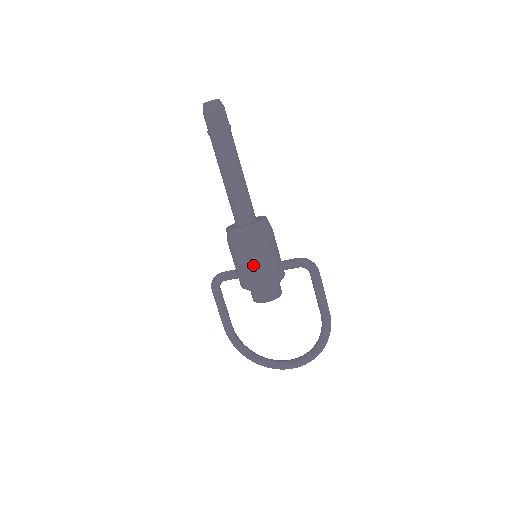
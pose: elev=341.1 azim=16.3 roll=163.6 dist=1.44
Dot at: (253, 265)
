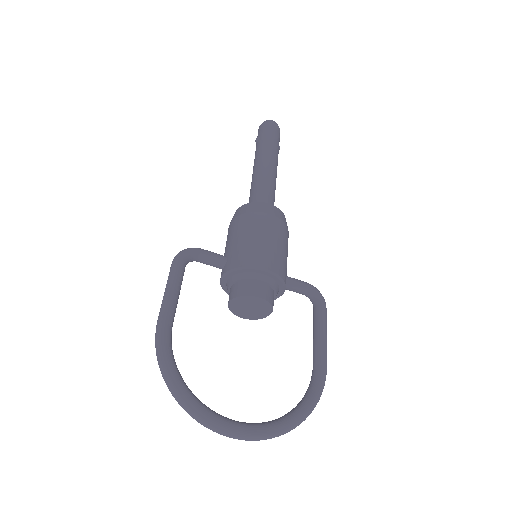
Dot at: (273, 243)
